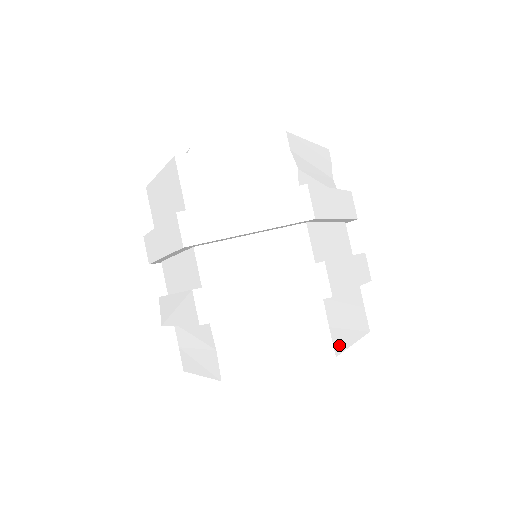
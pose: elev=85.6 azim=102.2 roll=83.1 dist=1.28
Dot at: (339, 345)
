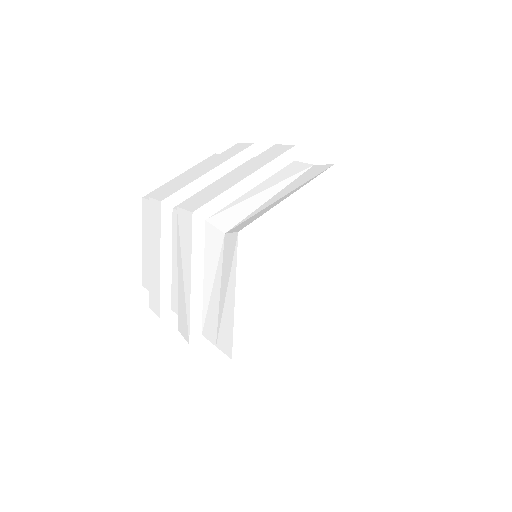
Dot at: occluded
